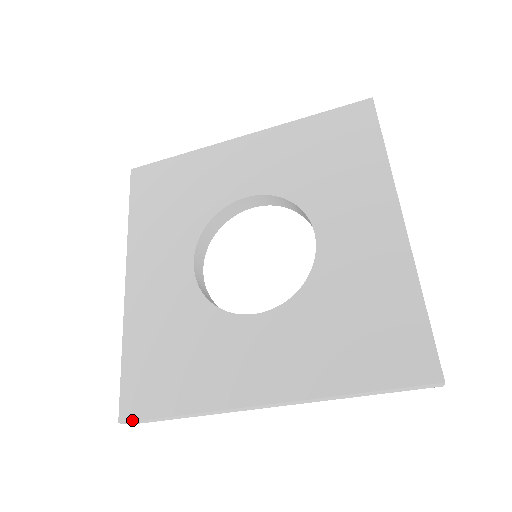
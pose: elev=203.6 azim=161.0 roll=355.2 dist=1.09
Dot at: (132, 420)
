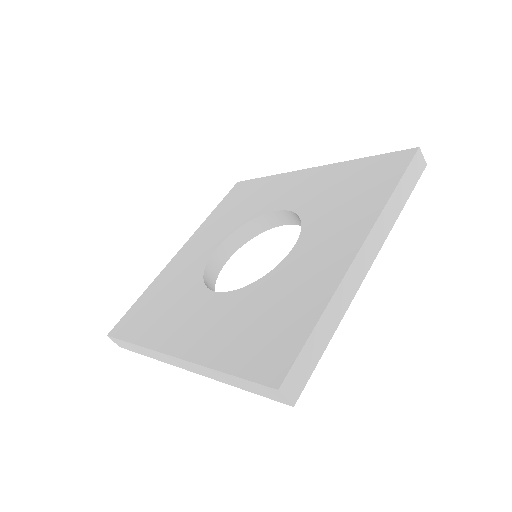
Dot at: (113, 336)
